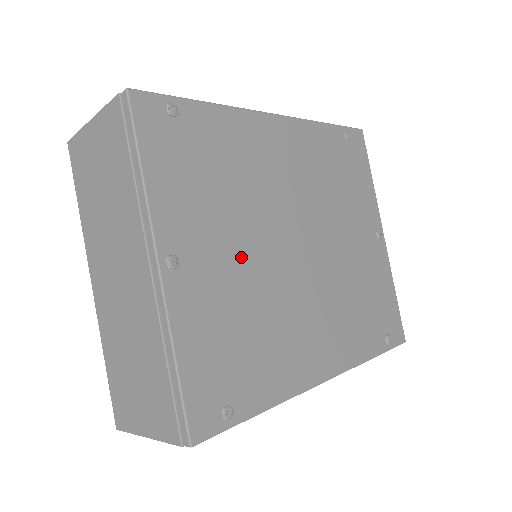
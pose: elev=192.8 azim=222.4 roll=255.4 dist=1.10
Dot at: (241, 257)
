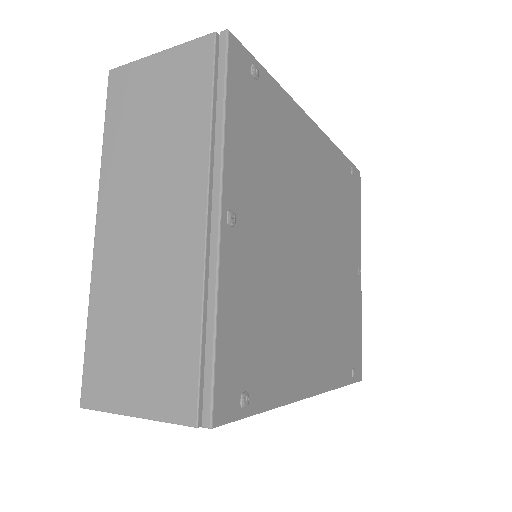
Dot at: (276, 241)
